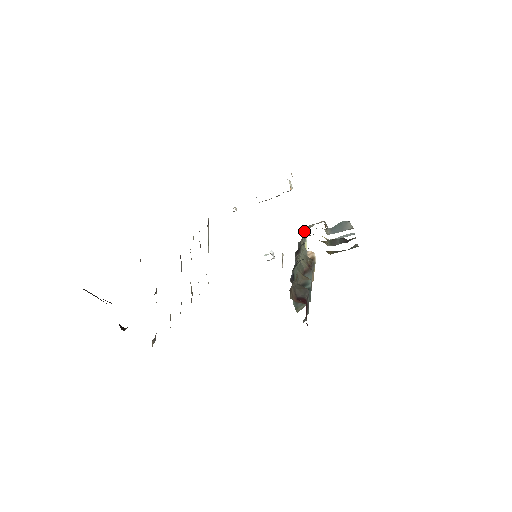
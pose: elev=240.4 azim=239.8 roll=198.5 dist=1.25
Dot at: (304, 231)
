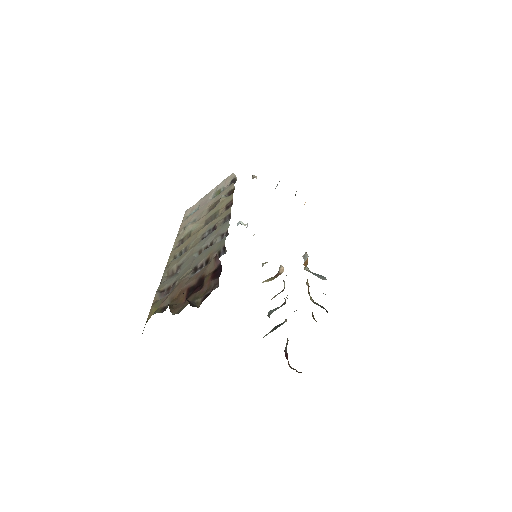
Dot at: occluded
